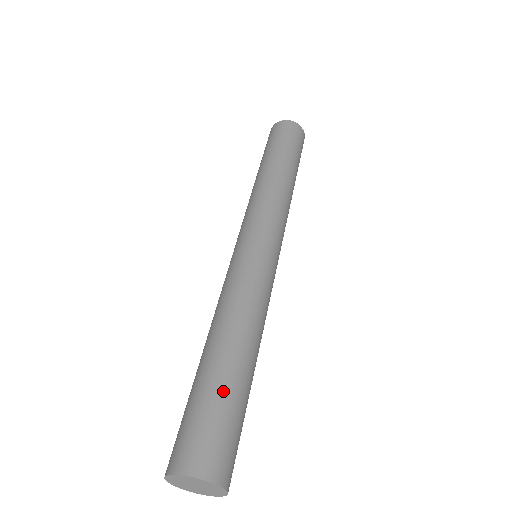
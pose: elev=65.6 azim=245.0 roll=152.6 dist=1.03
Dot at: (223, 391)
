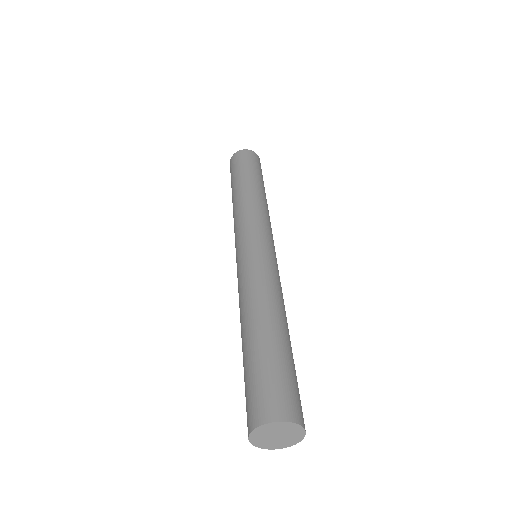
Dot at: (260, 356)
